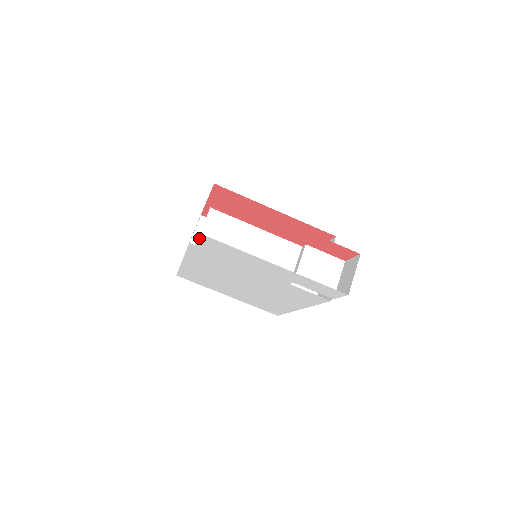
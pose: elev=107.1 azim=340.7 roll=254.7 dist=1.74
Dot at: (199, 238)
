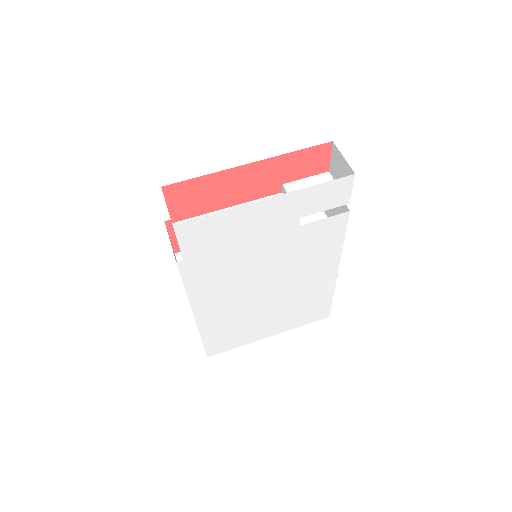
Dot at: (178, 238)
